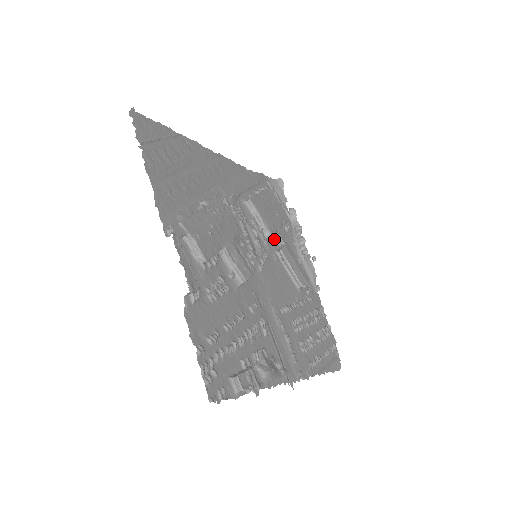
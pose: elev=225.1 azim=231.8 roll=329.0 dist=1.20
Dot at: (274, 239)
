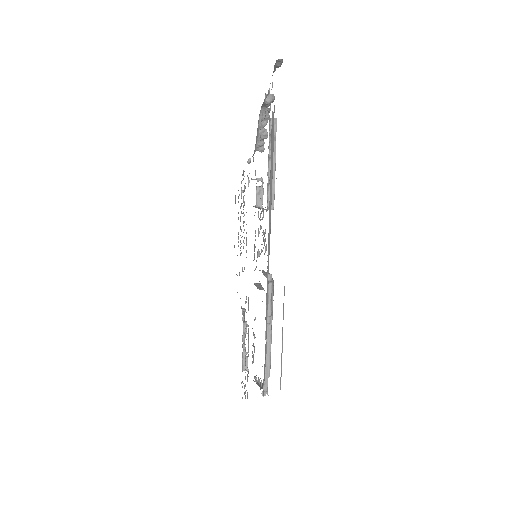
Dot at: occluded
